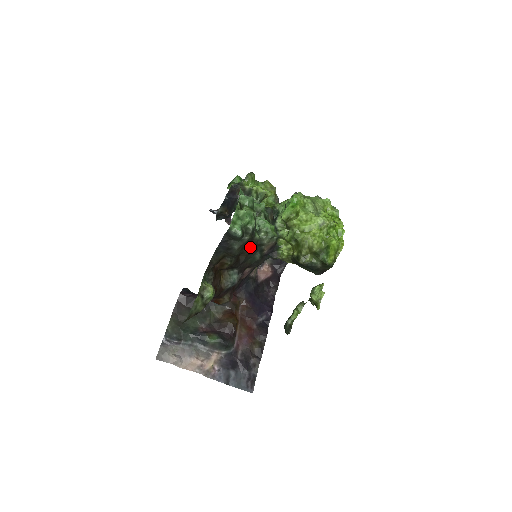
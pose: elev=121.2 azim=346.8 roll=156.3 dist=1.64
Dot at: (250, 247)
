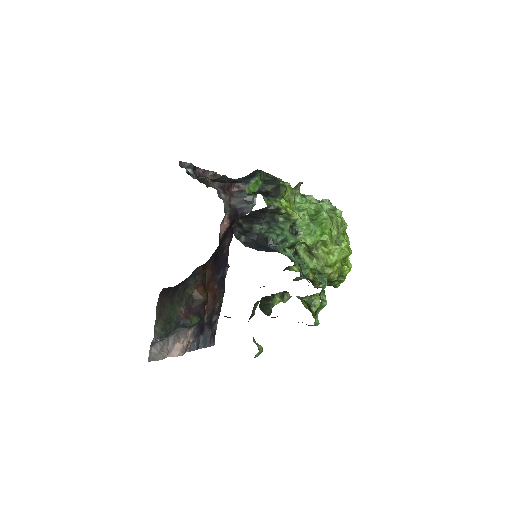
Dot at: occluded
